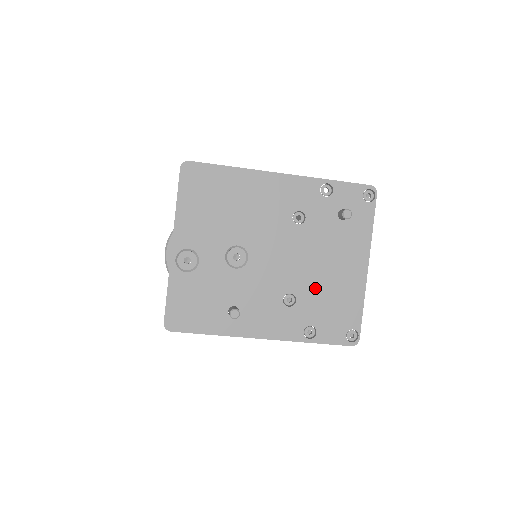
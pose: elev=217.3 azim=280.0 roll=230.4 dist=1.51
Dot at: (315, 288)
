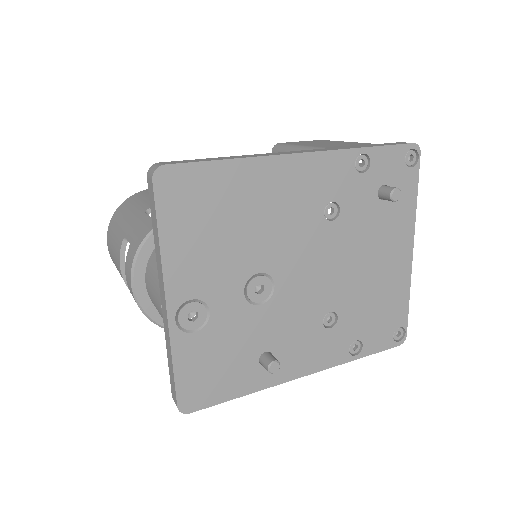
Dot at: (358, 295)
